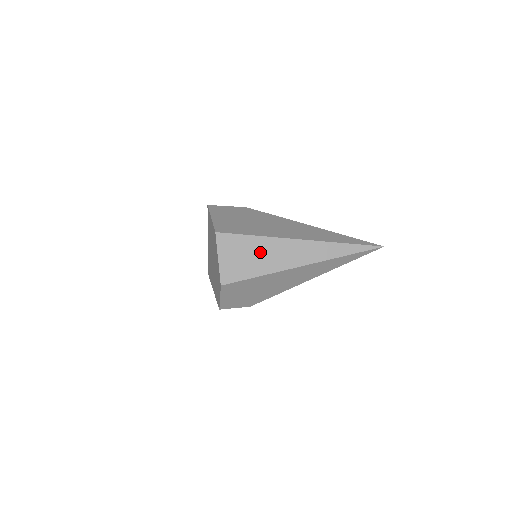
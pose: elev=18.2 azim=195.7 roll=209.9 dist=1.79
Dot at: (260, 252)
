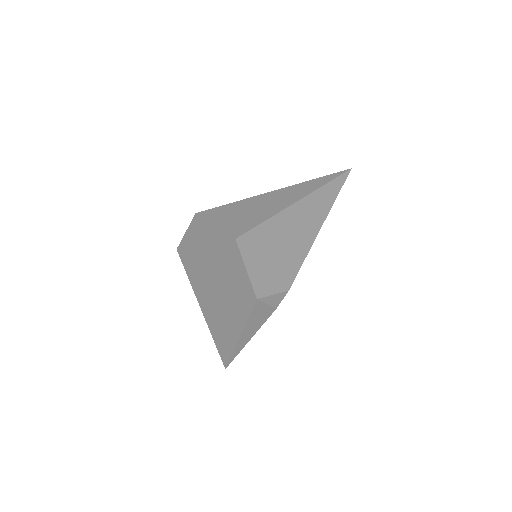
Dot at: (252, 207)
